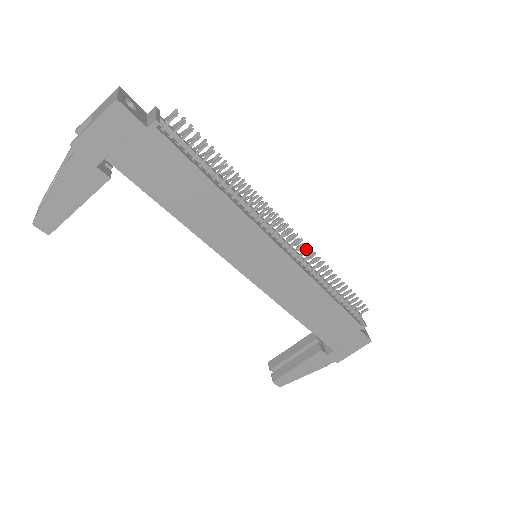
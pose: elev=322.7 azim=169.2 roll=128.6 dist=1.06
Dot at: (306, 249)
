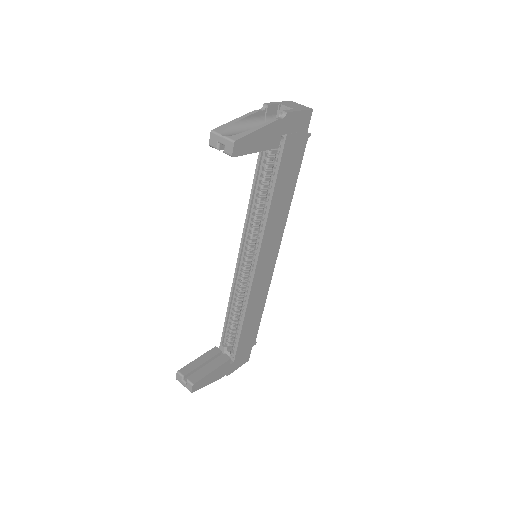
Dot at: occluded
